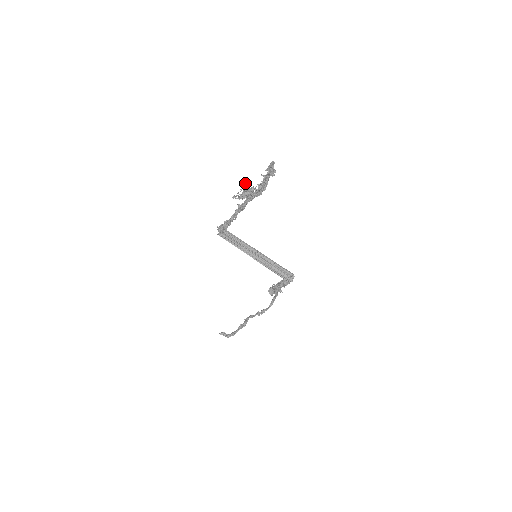
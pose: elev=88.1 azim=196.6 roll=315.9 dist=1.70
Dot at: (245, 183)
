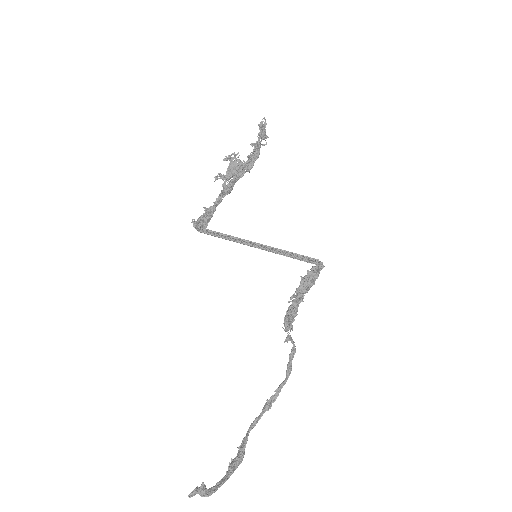
Dot at: (231, 154)
